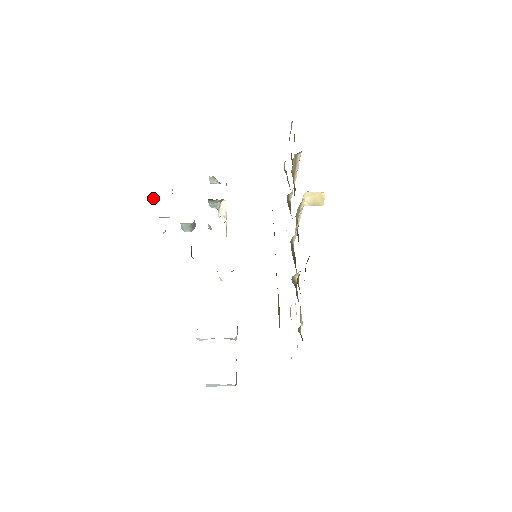
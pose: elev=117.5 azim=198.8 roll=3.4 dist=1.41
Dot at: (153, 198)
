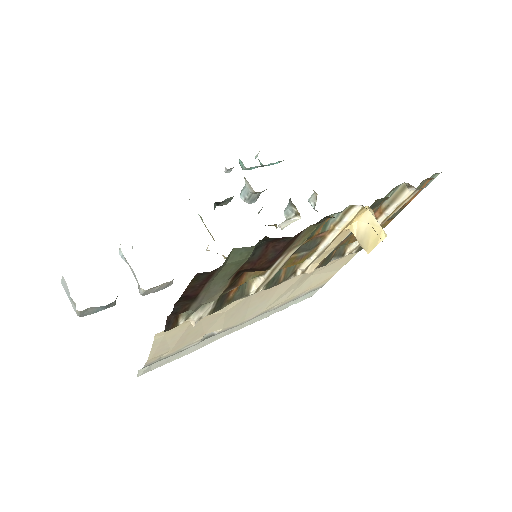
Dot at: (256, 155)
